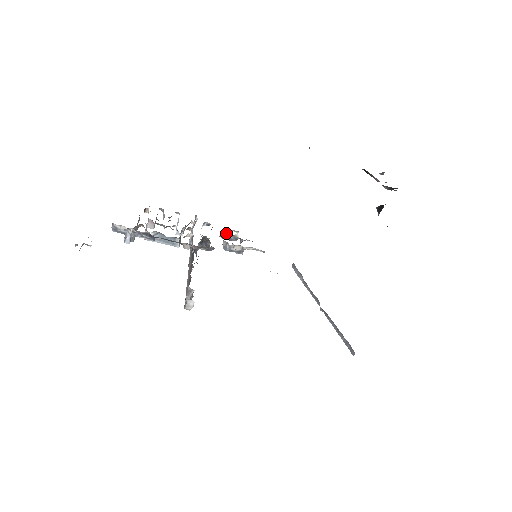
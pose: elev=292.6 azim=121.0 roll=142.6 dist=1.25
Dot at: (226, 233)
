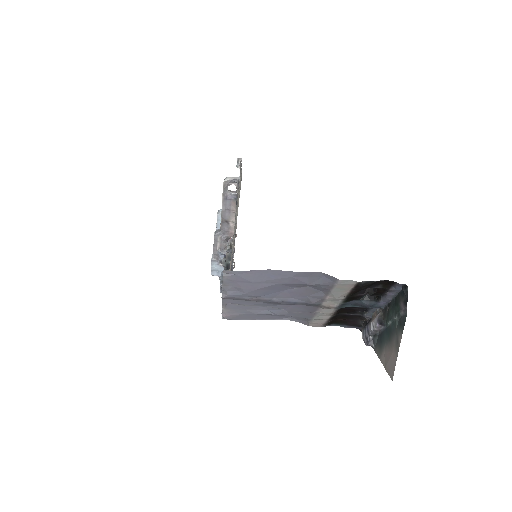
Dot at: occluded
